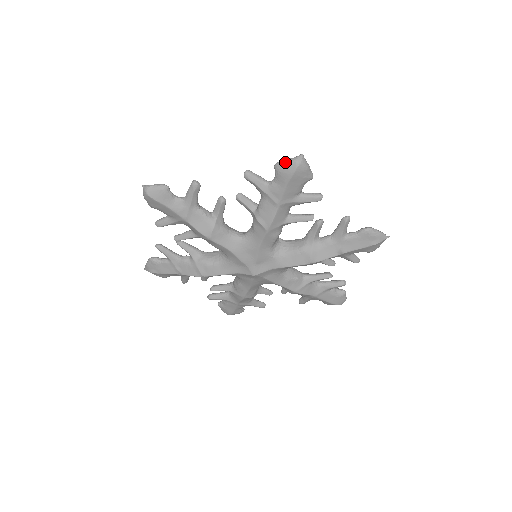
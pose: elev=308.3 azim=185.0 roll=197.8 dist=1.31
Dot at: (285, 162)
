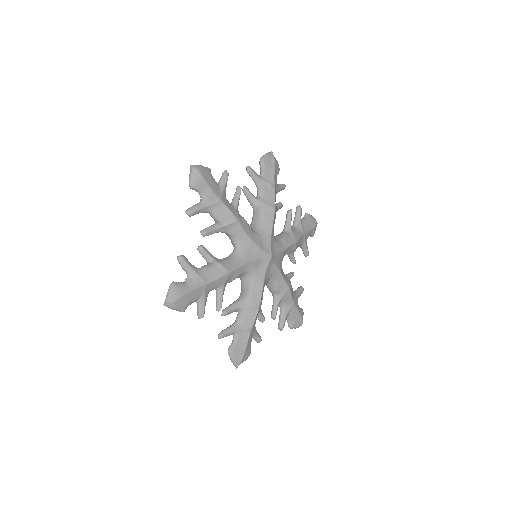
Dot at: (191, 178)
